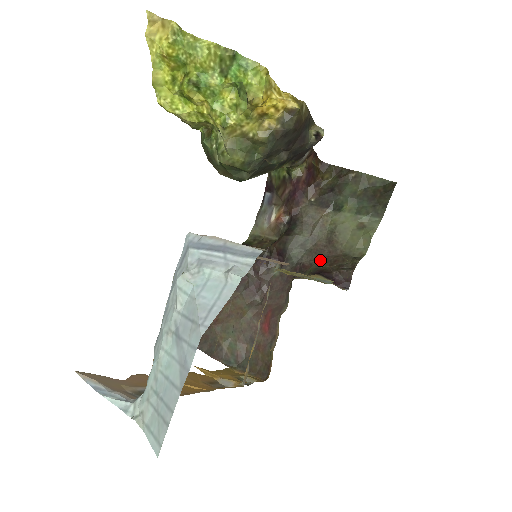
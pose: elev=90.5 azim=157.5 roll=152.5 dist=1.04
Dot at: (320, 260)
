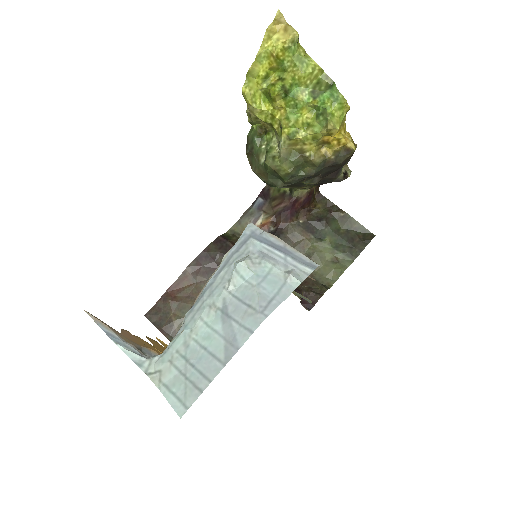
Dot at: occluded
